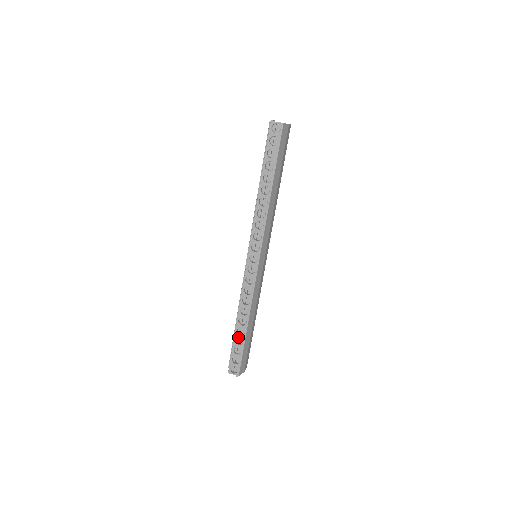
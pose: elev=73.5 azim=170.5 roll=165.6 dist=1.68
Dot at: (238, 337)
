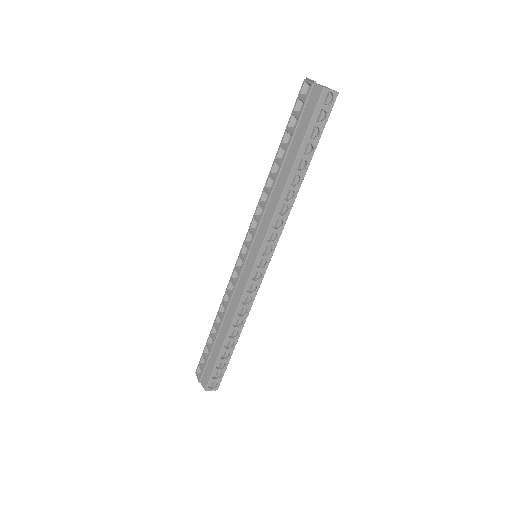
Dot at: occluded
